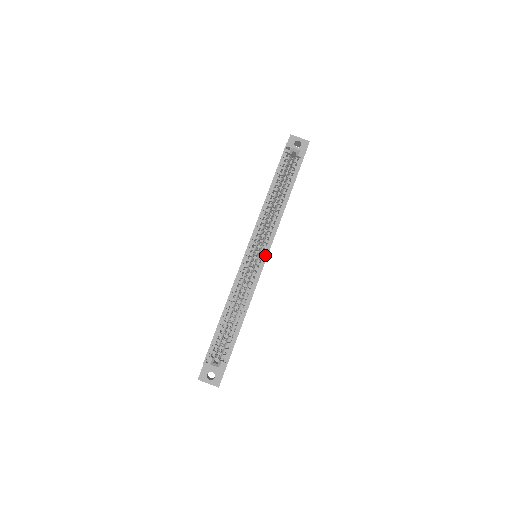
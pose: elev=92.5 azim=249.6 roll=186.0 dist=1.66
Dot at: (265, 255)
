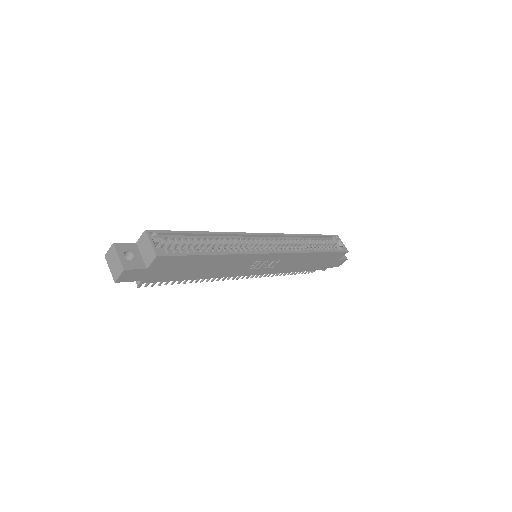
Dot at: (274, 251)
